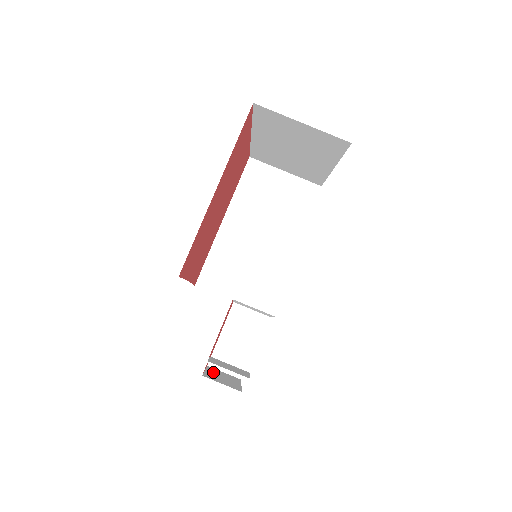
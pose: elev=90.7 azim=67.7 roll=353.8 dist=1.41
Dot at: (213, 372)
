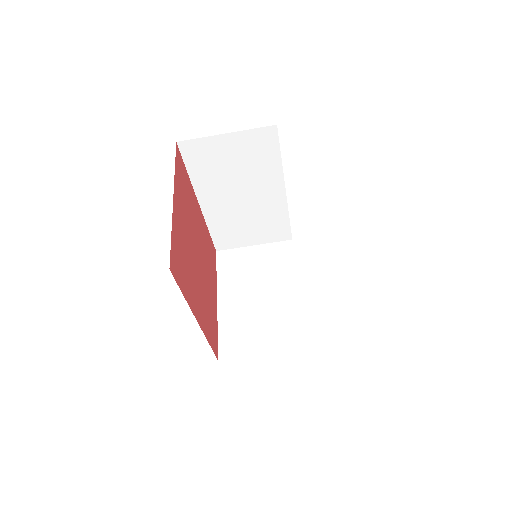
Dot at: occluded
